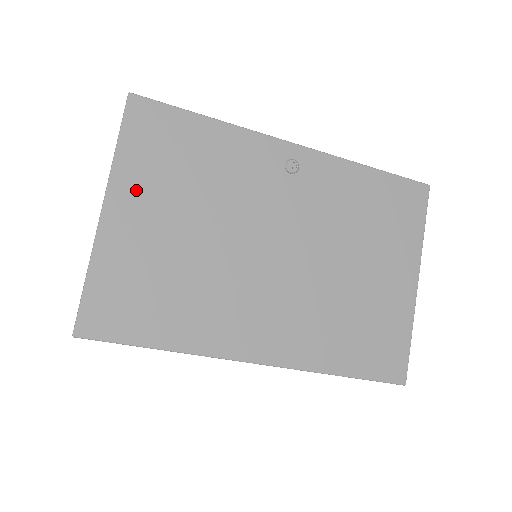
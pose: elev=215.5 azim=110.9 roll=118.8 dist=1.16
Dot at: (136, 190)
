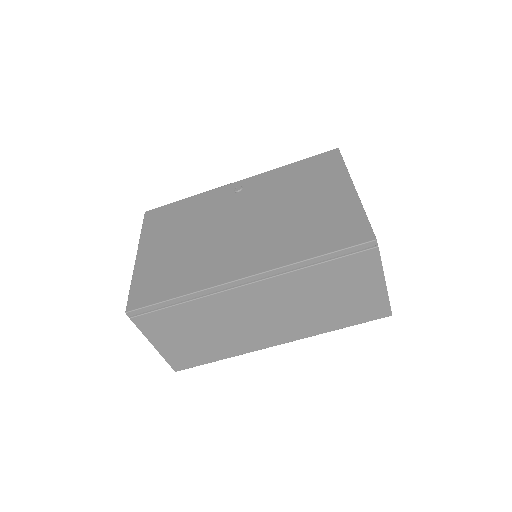
Dot at: (153, 241)
